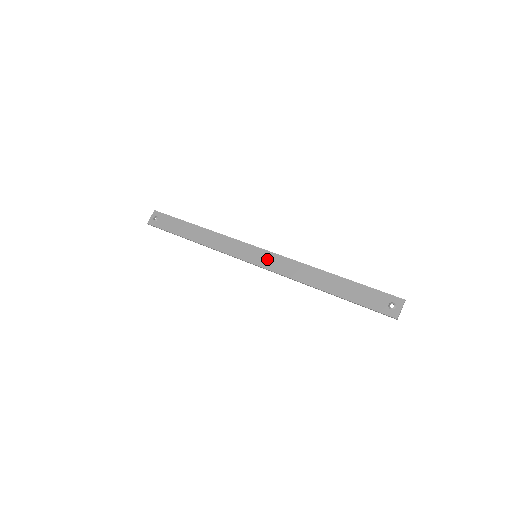
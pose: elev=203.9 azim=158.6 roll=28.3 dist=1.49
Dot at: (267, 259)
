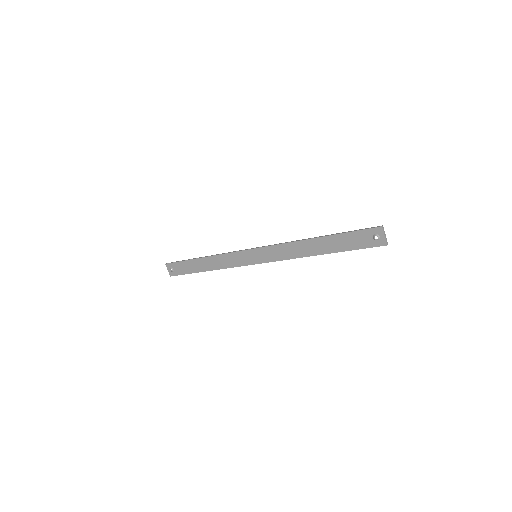
Dot at: (265, 254)
